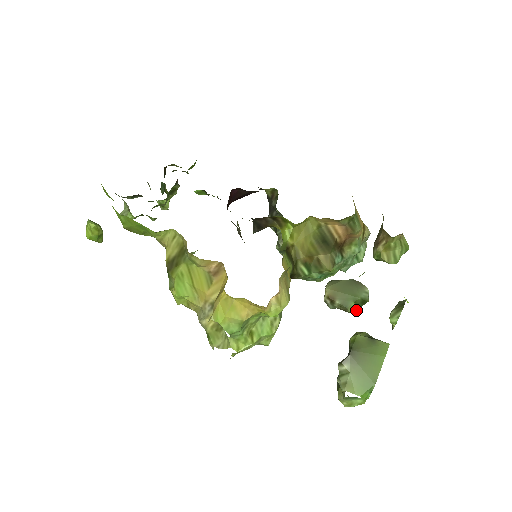
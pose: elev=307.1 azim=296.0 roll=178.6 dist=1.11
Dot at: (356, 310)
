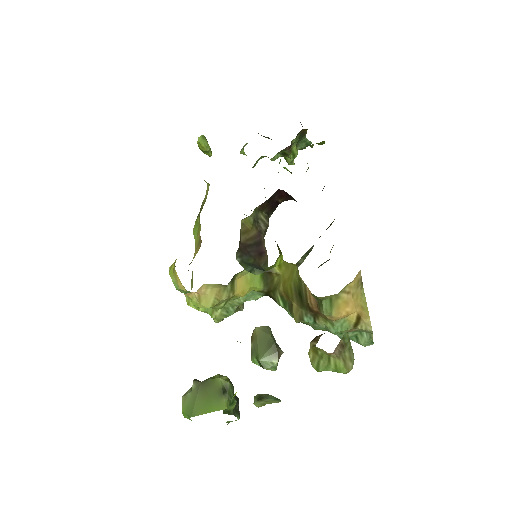
Dot at: (259, 365)
